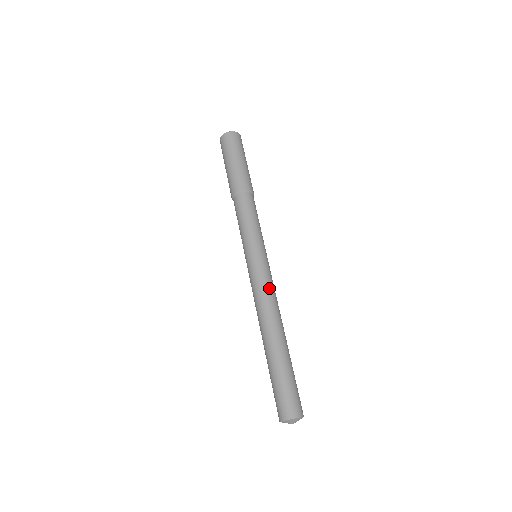
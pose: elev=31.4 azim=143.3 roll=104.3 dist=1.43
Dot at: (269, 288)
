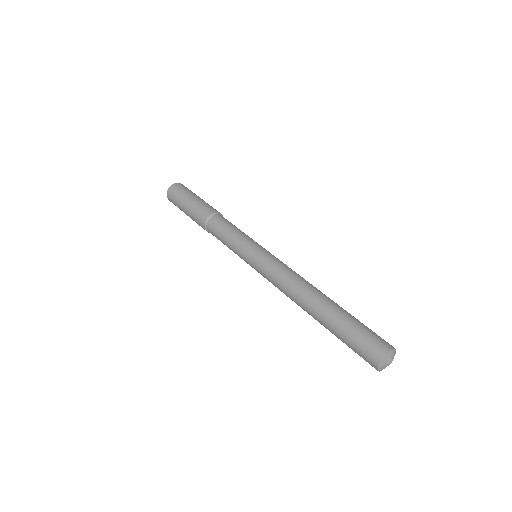
Dot at: (287, 267)
